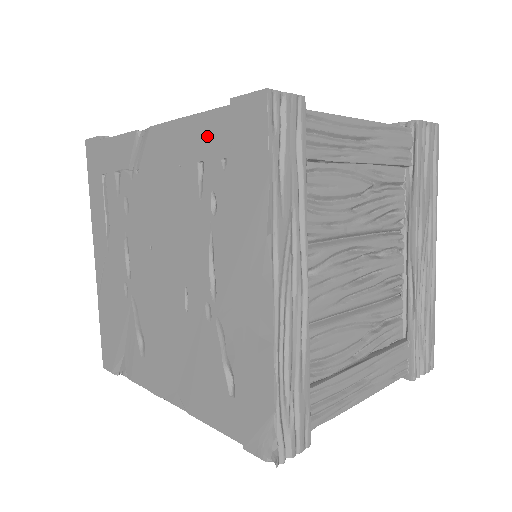
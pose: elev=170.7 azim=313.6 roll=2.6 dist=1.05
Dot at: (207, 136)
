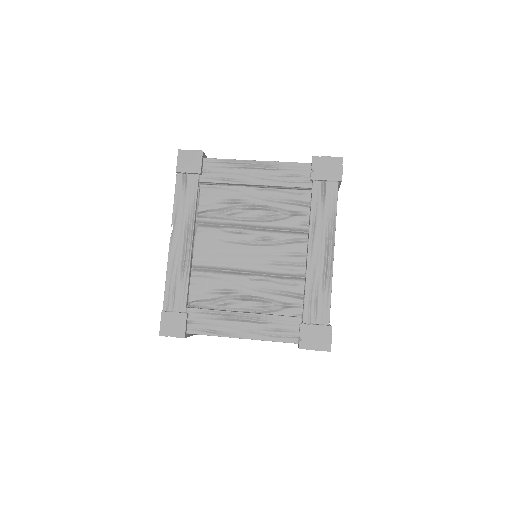
Dot at: occluded
